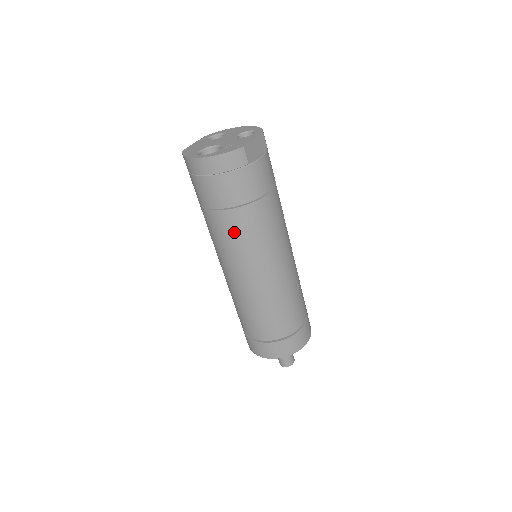
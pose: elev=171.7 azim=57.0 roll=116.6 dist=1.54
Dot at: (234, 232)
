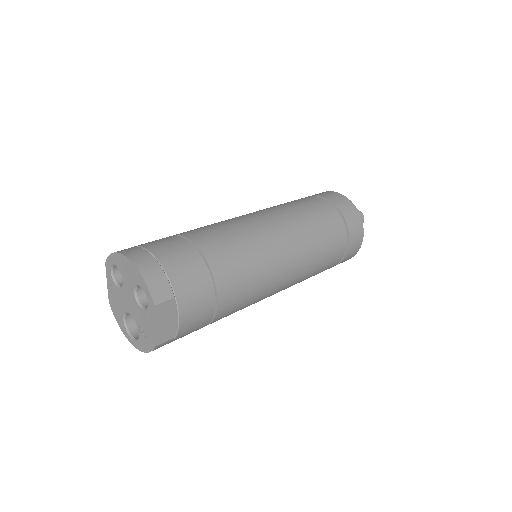
Dot at: occluded
